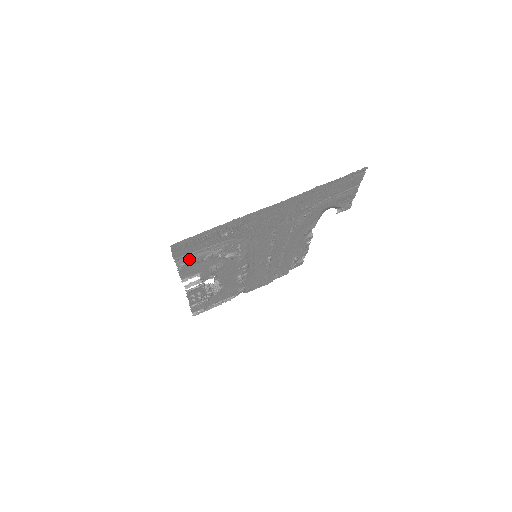
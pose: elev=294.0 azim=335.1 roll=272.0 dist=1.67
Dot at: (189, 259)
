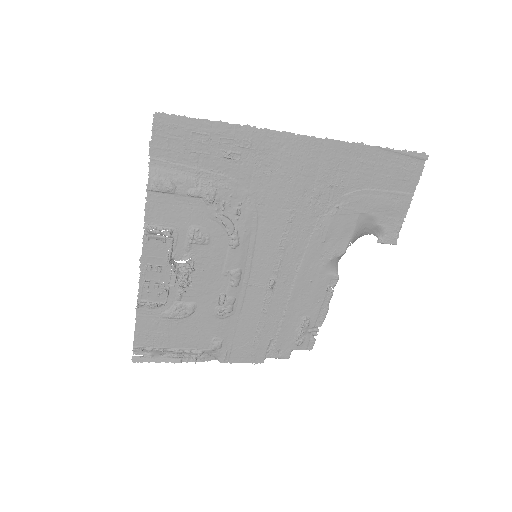
Dot at: (169, 175)
